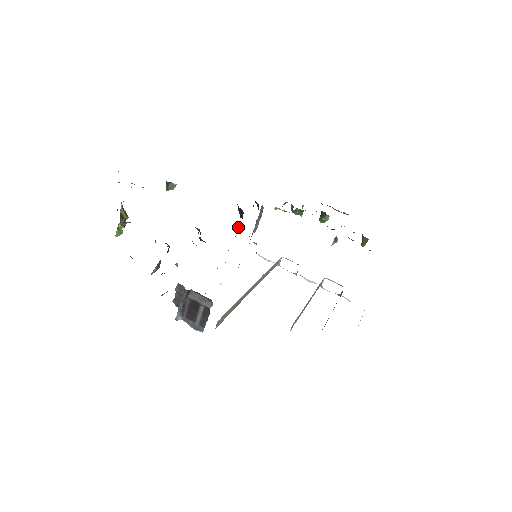
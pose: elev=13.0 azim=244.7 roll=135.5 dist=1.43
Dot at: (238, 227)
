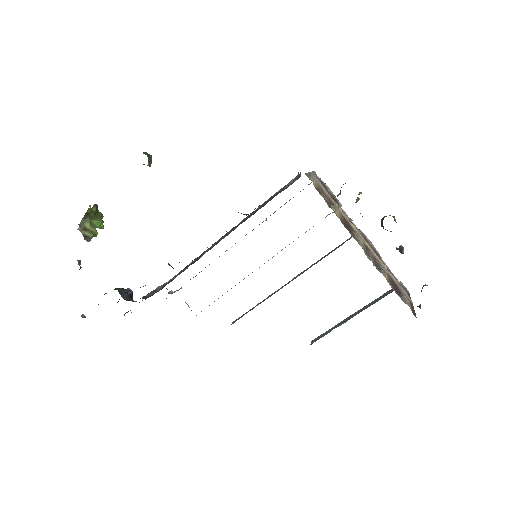
Dot at: occluded
